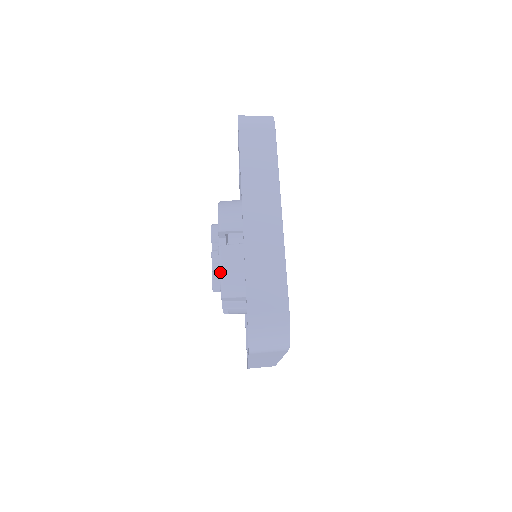
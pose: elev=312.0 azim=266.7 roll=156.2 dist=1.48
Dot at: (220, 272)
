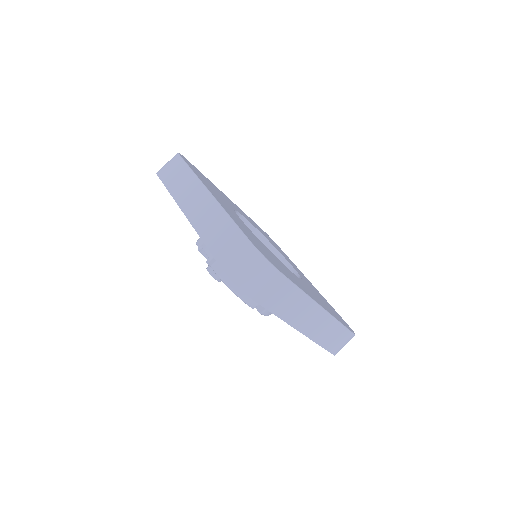
Dot at: occluded
